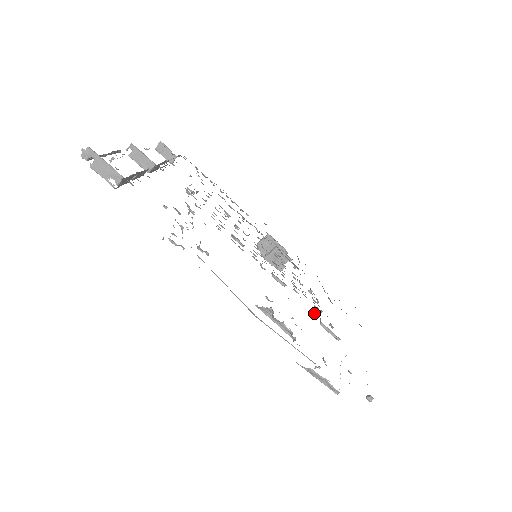
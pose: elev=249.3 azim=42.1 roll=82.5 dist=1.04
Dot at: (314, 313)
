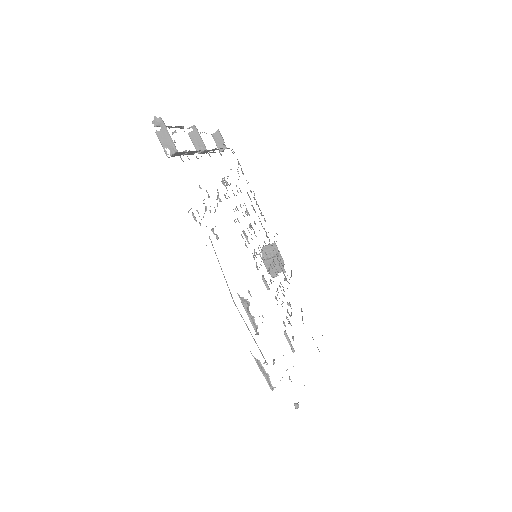
Dot at: (283, 322)
